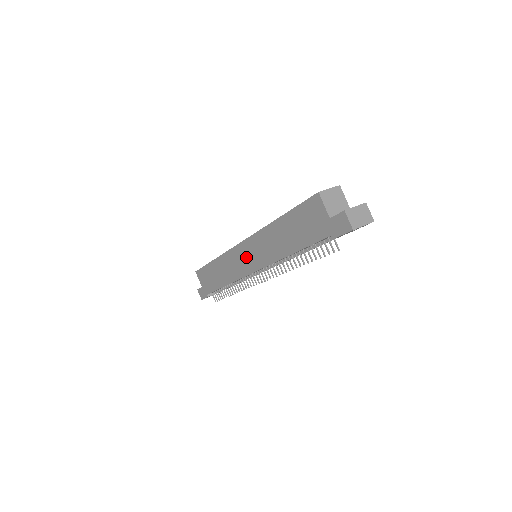
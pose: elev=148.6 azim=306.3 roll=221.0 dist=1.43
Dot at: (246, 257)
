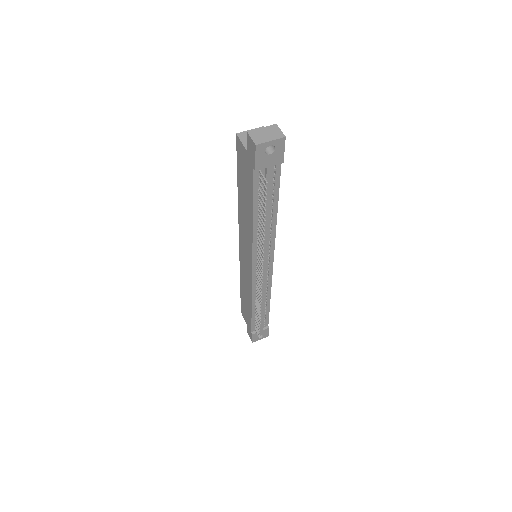
Dot at: (245, 258)
